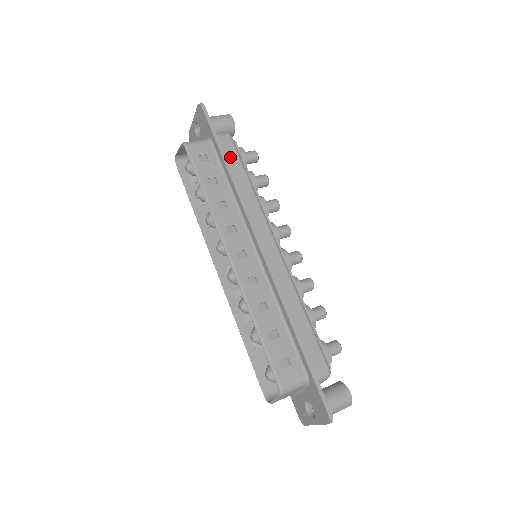
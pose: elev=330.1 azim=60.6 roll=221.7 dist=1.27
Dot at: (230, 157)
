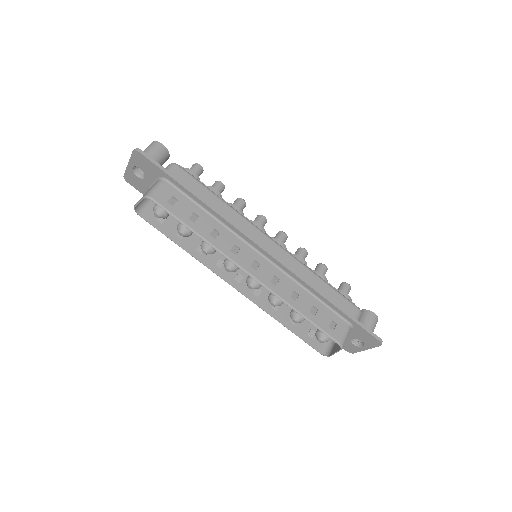
Dot at: (192, 186)
